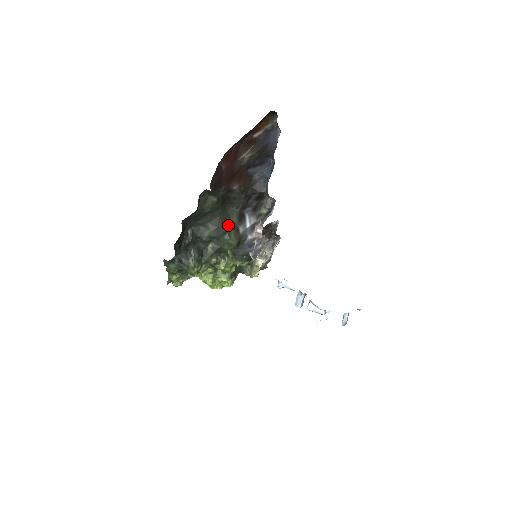
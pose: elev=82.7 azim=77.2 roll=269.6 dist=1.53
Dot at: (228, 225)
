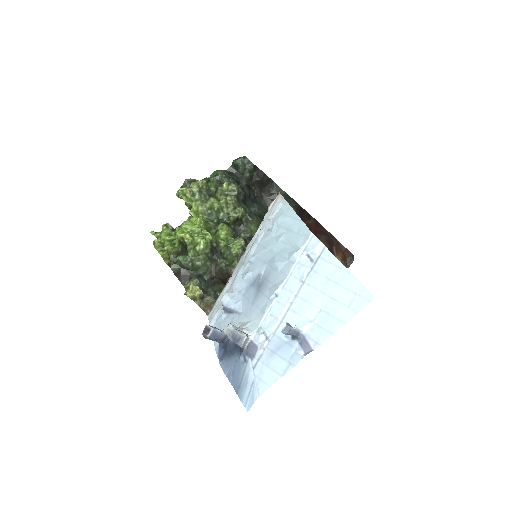
Dot at: occluded
